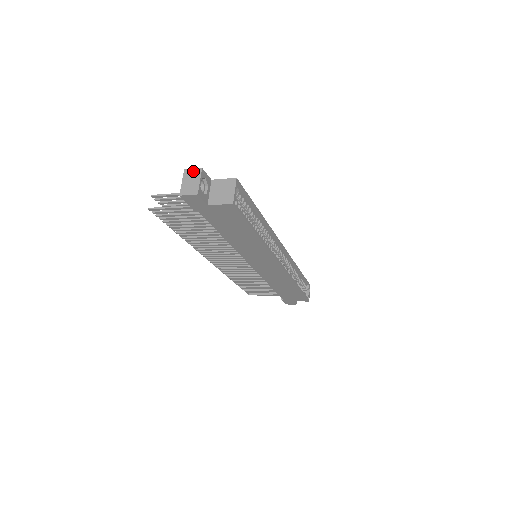
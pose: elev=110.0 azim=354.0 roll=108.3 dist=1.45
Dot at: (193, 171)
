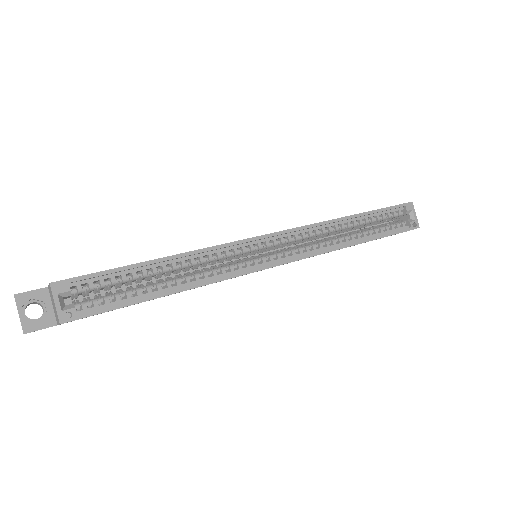
Dot at: occluded
